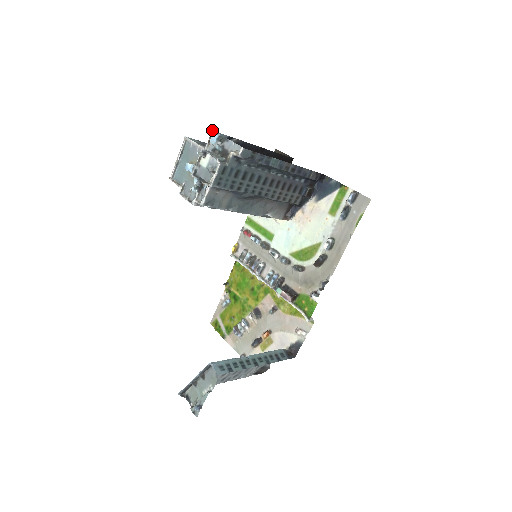
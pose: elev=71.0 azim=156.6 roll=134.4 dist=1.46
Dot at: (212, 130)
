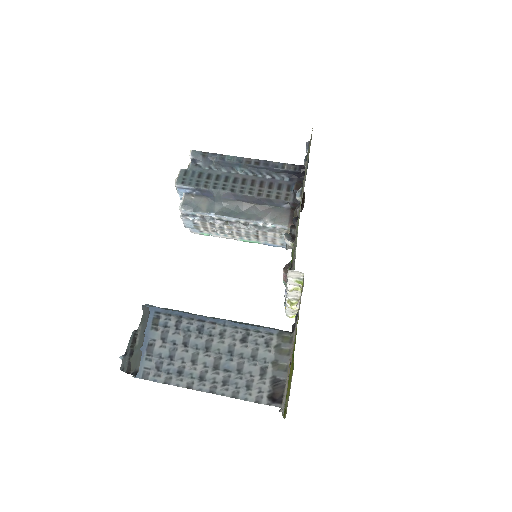
Dot at: occluded
